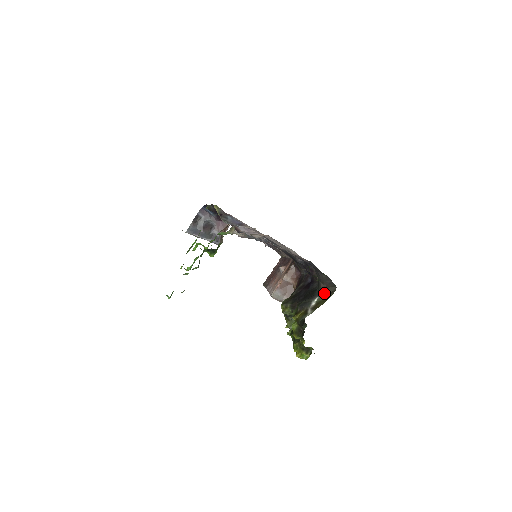
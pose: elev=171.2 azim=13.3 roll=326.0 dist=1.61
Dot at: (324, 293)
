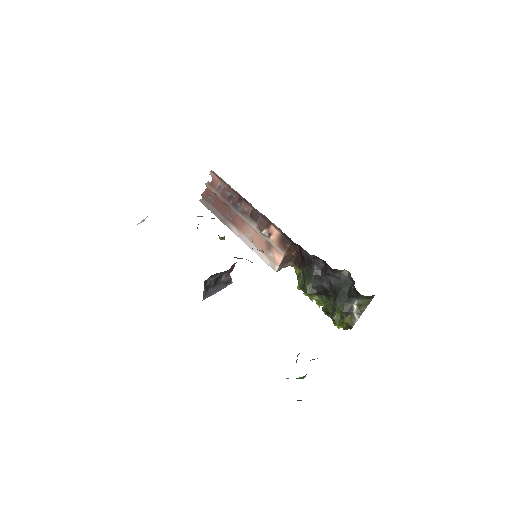
Dot at: (363, 298)
